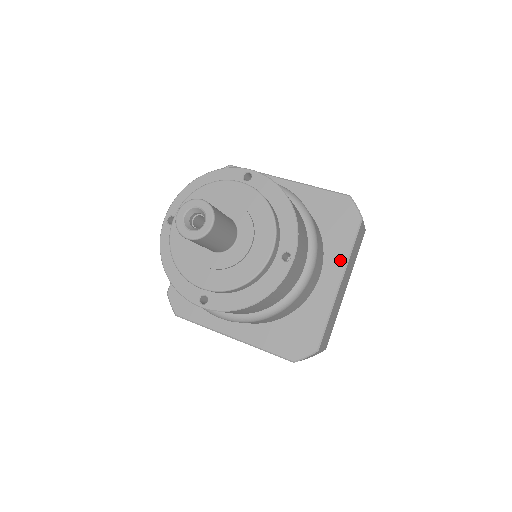
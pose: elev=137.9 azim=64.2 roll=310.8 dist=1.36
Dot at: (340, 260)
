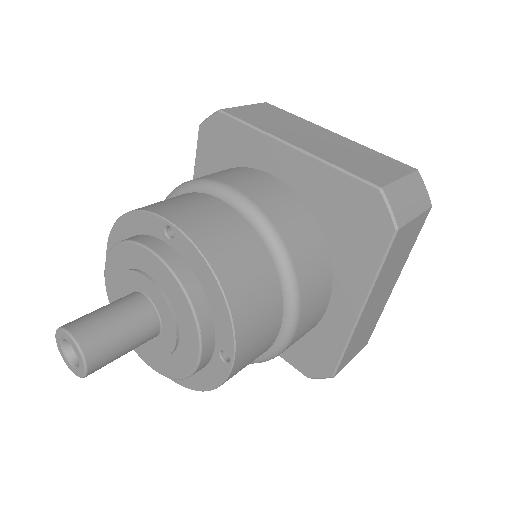
Dot at: (361, 283)
